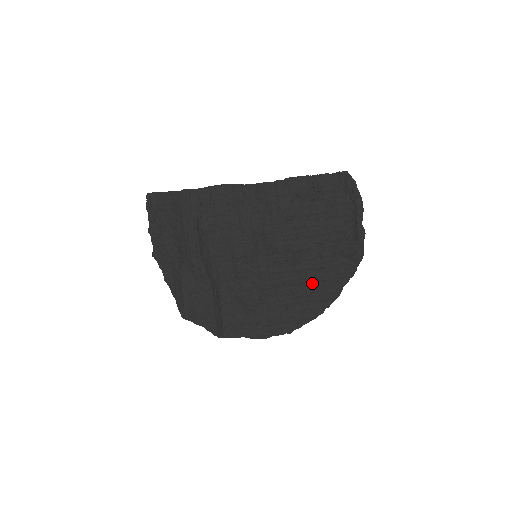
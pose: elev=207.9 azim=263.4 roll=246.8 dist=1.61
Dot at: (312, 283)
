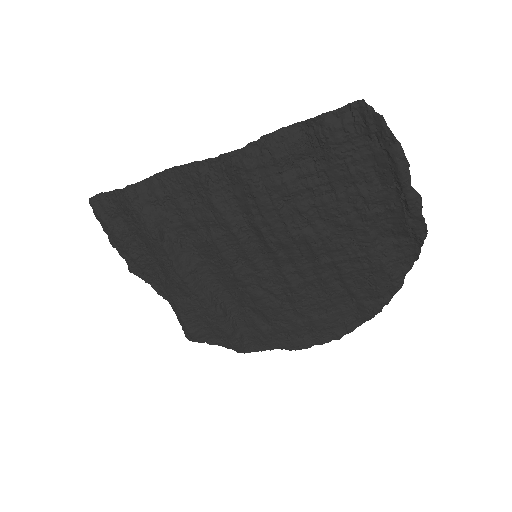
Dot at: (352, 278)
